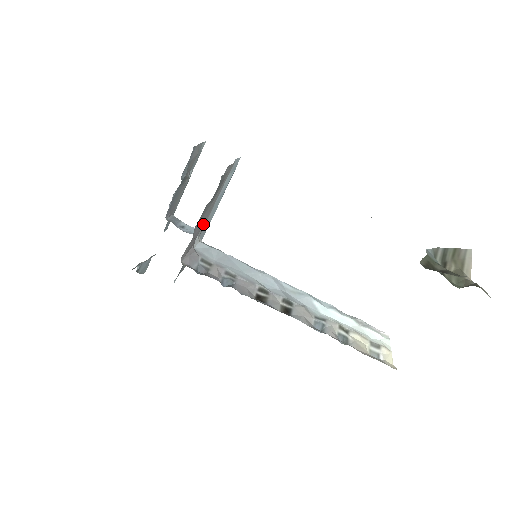
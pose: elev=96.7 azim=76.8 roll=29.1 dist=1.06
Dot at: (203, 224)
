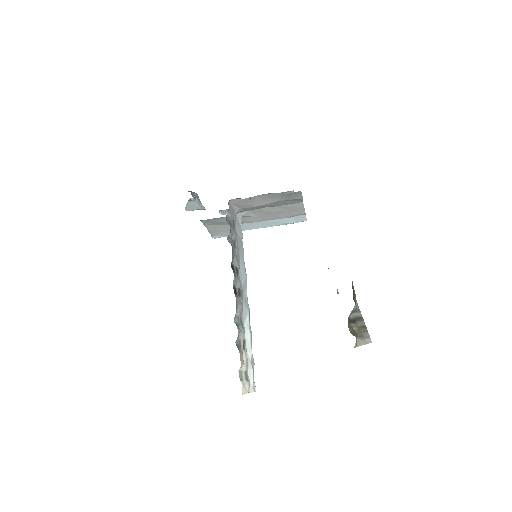
Dot at: (259, 205)
